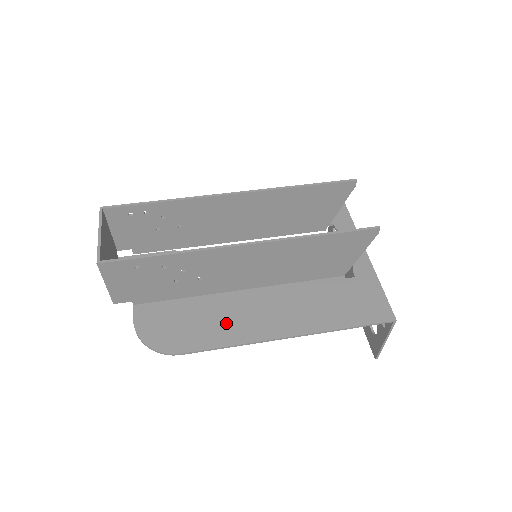
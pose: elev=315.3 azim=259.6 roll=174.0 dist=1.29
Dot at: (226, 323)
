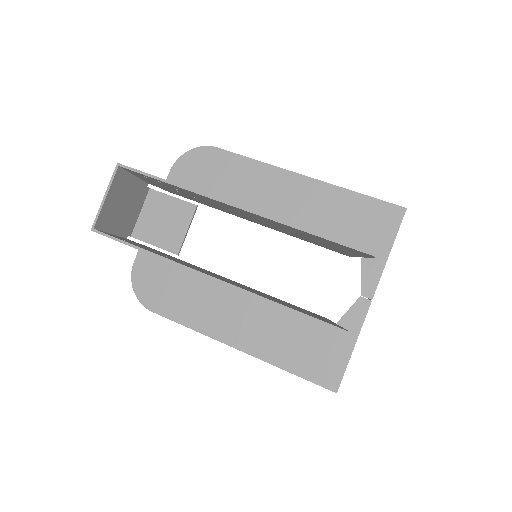
Dot at: (197, 306)
